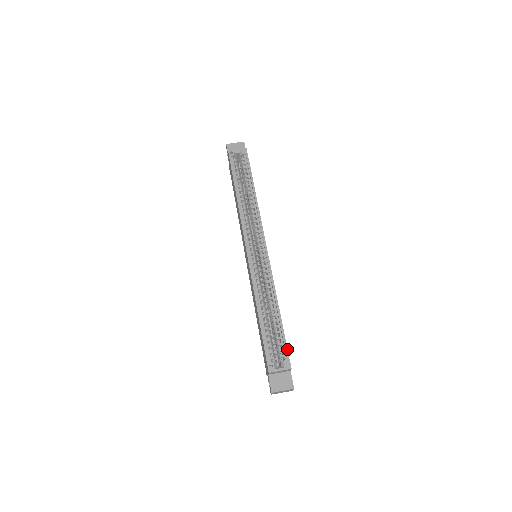
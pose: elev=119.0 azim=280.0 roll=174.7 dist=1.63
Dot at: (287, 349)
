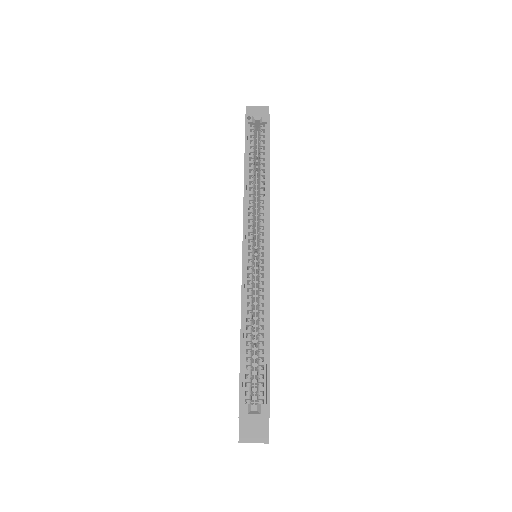
Dot at: (269, 390)
